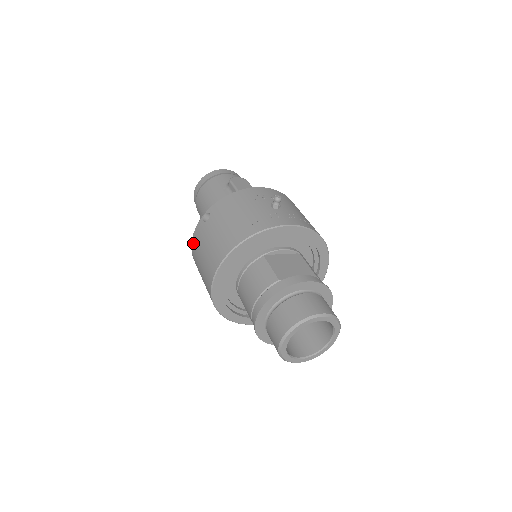
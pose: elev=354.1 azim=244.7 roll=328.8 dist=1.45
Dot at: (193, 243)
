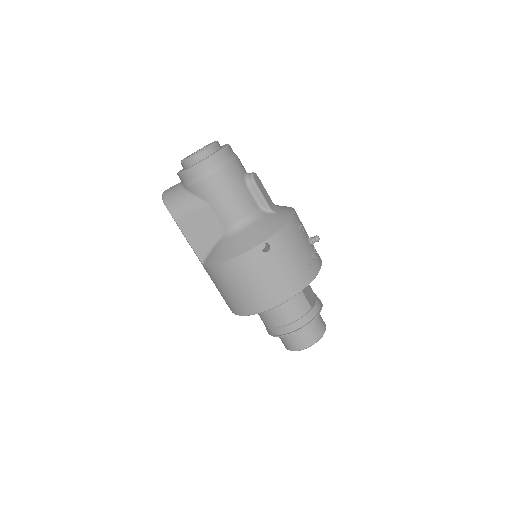
Dot at: (238, 262)
